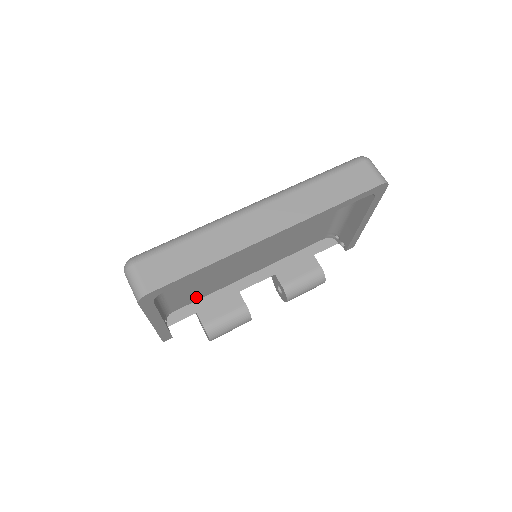
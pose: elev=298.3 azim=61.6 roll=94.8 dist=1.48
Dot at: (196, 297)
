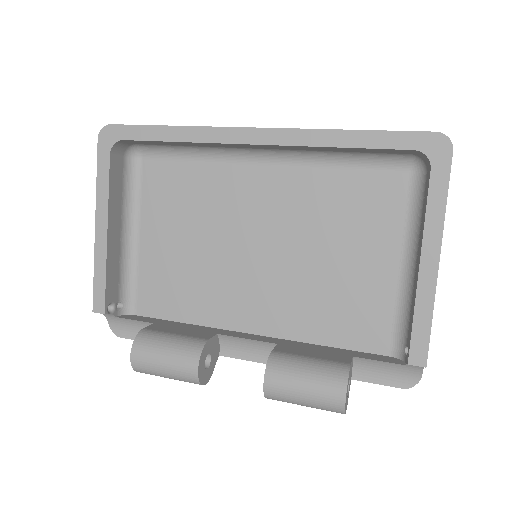
Dot at: (170, 308)
